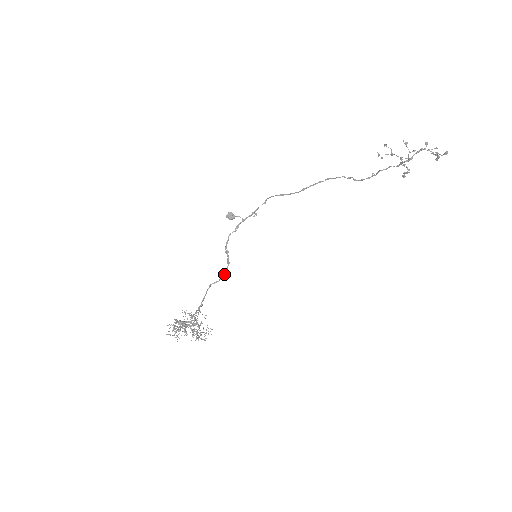
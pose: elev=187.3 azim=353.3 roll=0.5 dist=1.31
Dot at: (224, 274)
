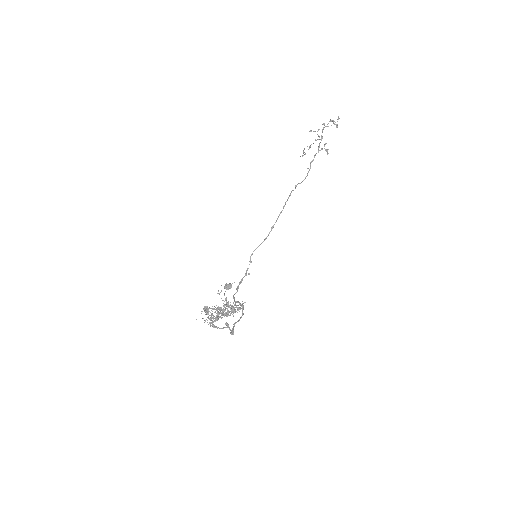
Dot at: (242, 311)
